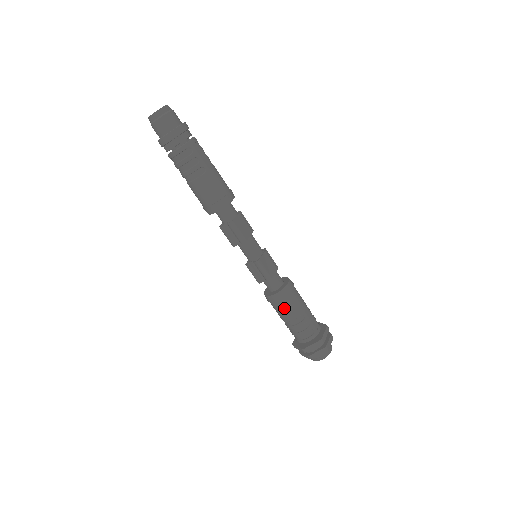
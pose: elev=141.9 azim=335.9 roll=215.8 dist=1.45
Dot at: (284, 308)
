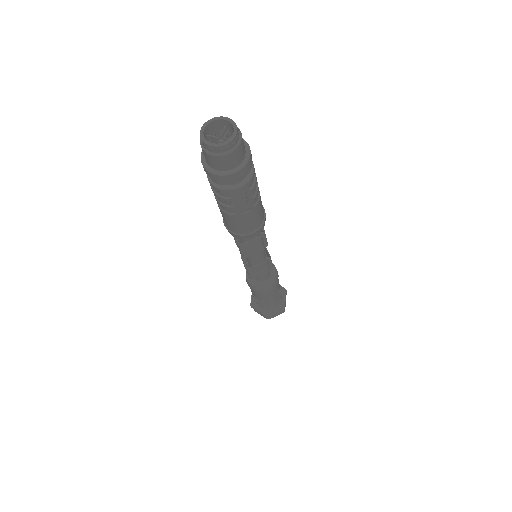
Dot at: (252, 290)
